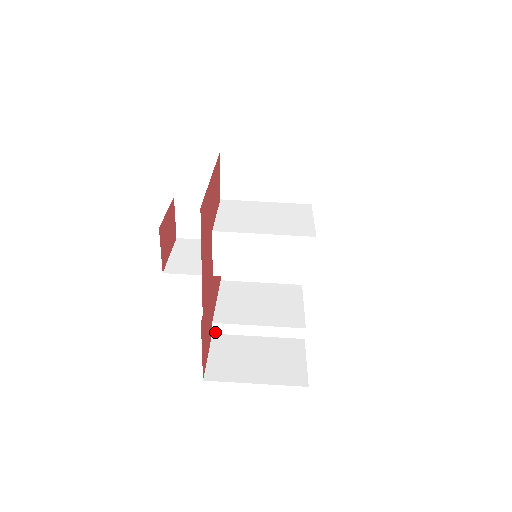
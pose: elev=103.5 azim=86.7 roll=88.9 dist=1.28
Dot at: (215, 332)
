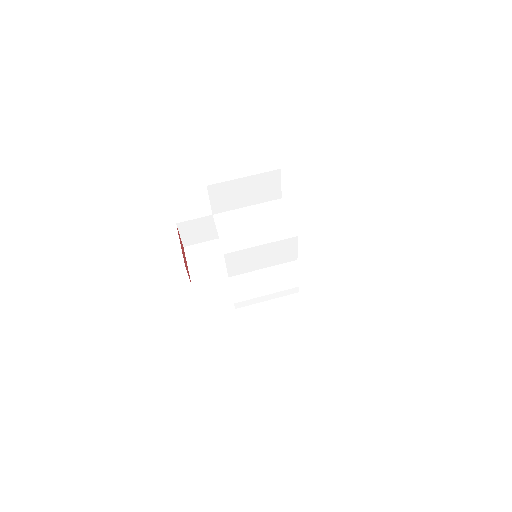
Dot at: (237, 308)
